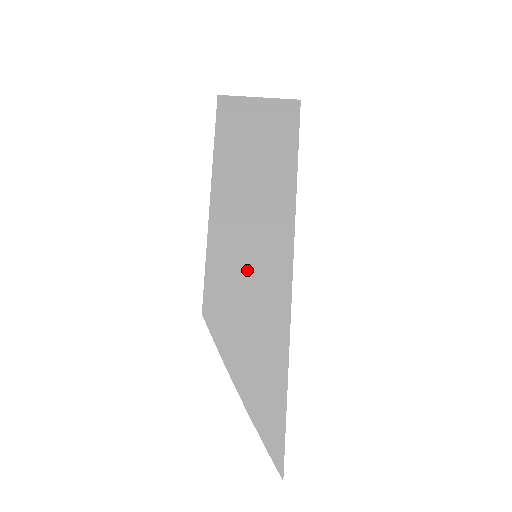
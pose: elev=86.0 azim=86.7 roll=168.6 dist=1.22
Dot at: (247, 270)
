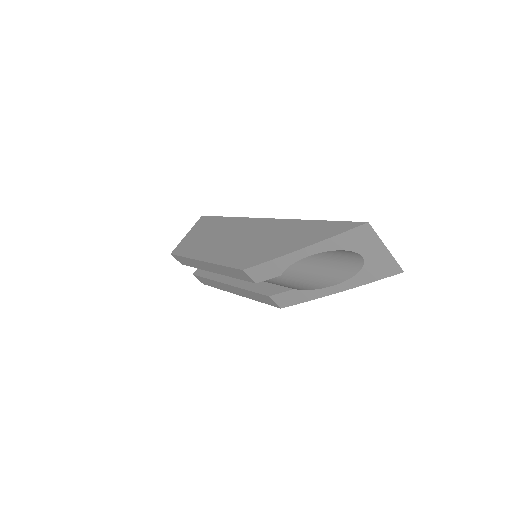
Dot at: (242, 243)
